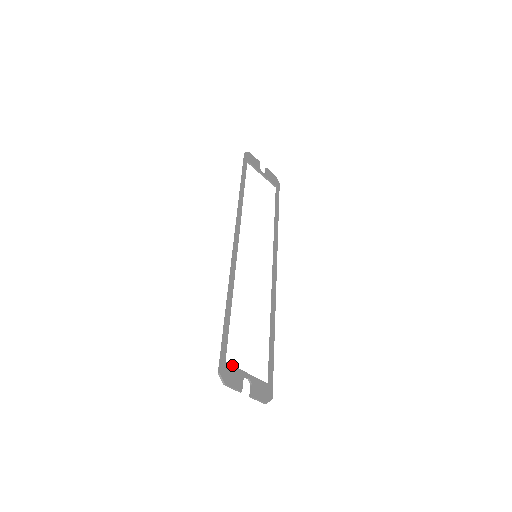
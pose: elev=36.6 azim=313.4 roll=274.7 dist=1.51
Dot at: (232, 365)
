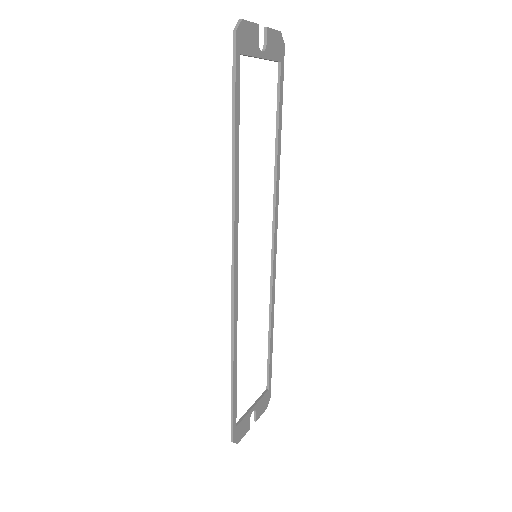
Dot at: (241, 421)
